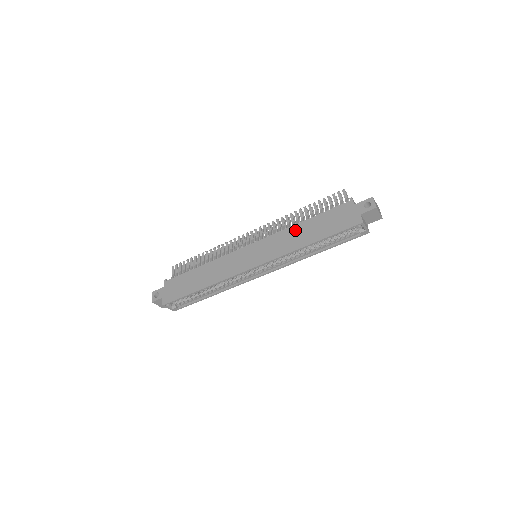
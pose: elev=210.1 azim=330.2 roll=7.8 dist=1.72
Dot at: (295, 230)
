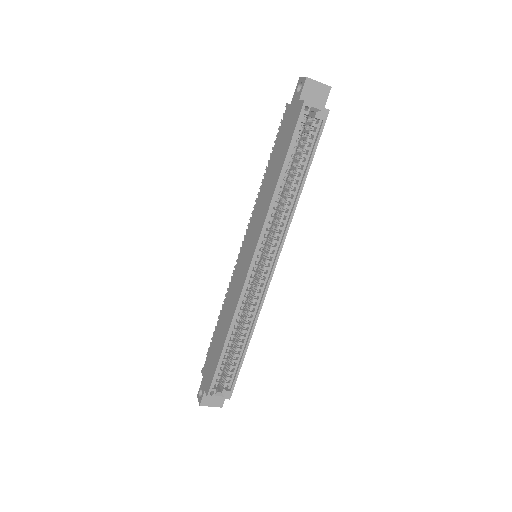
Dot at: (263, 188)
